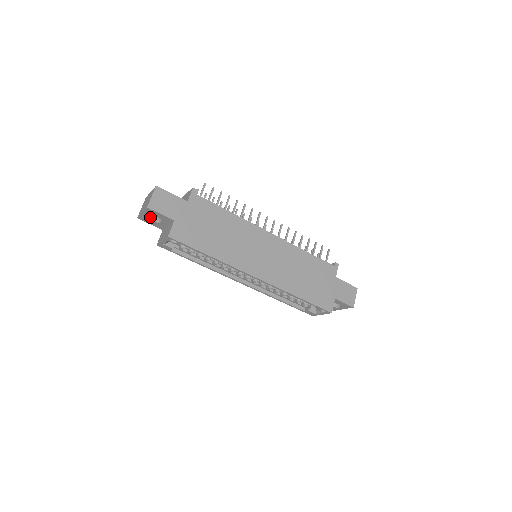
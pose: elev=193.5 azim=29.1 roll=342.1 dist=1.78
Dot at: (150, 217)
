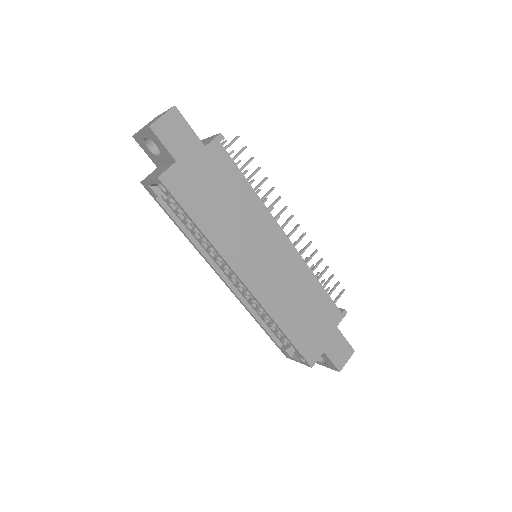
Dot at: (149, 143)
